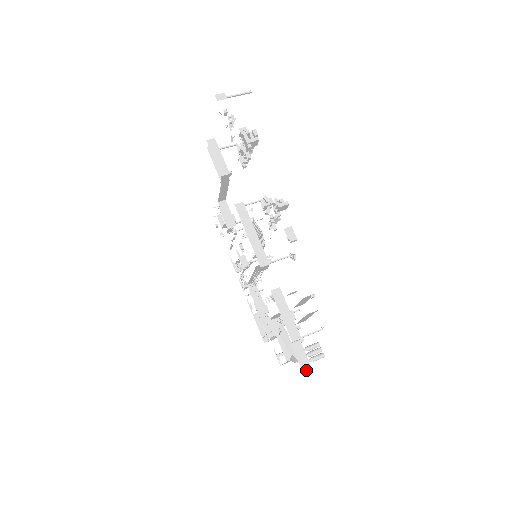
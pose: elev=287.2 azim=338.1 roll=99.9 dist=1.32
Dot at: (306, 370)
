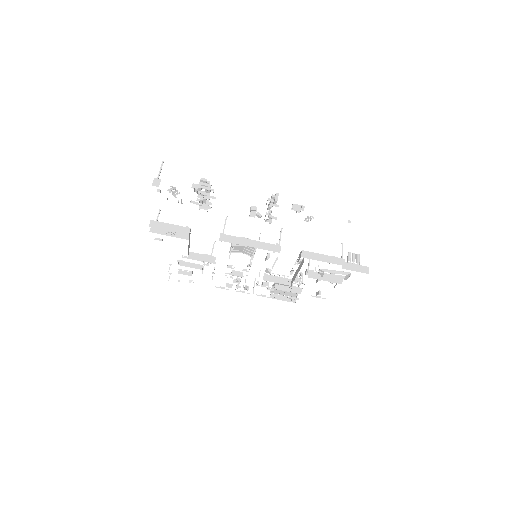
Dot at: (365, 271)
